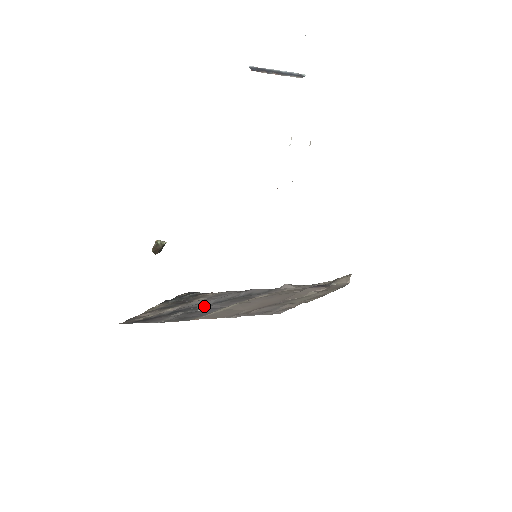
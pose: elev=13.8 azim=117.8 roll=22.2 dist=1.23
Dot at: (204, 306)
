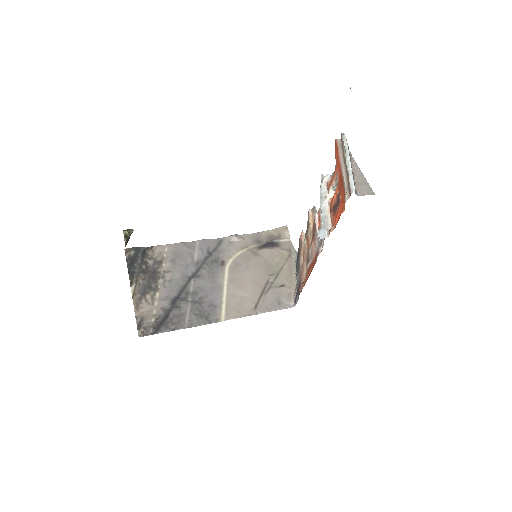
Dot at: (193, 285)
